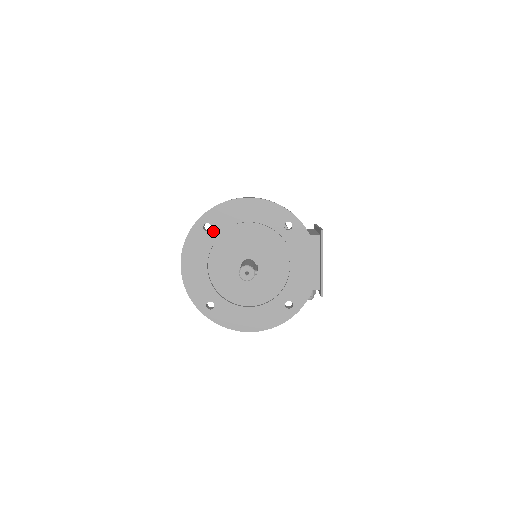
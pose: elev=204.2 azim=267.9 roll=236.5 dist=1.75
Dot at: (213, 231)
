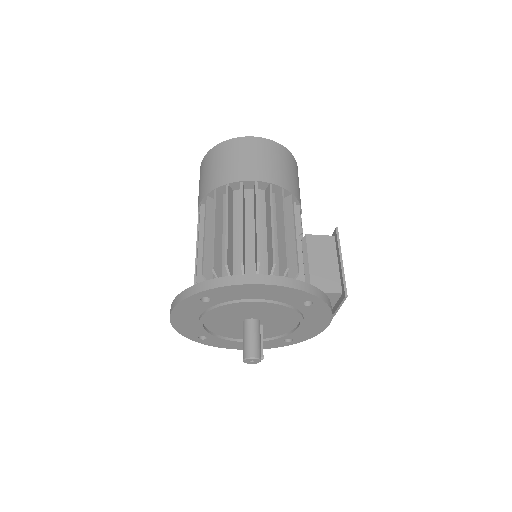
Dot at: (213, 302)
